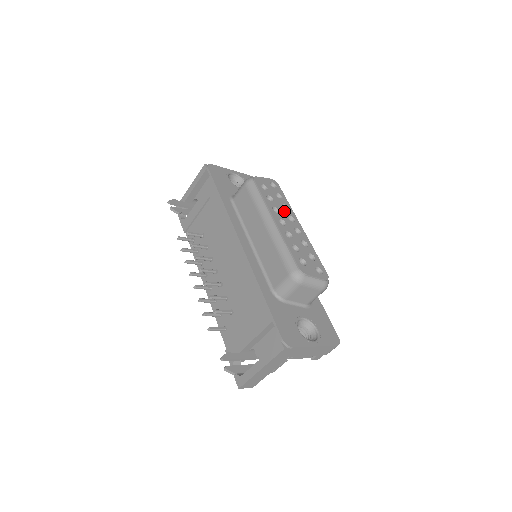
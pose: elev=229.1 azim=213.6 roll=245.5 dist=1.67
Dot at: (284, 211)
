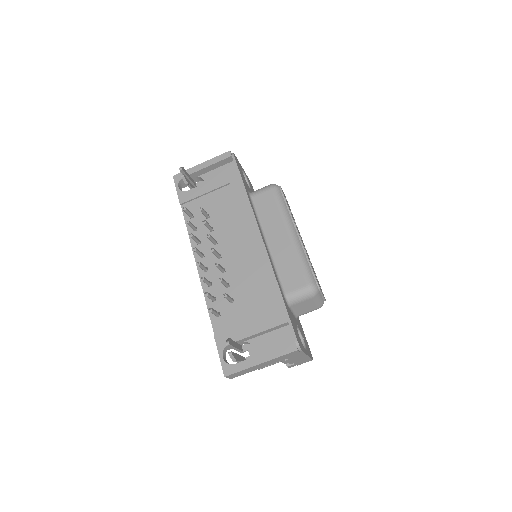
Dot at: occluded
